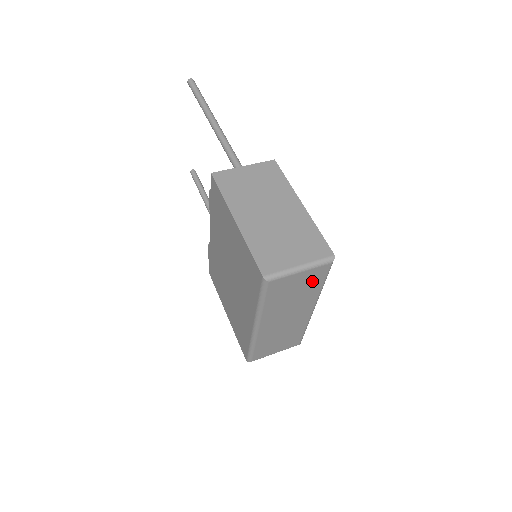
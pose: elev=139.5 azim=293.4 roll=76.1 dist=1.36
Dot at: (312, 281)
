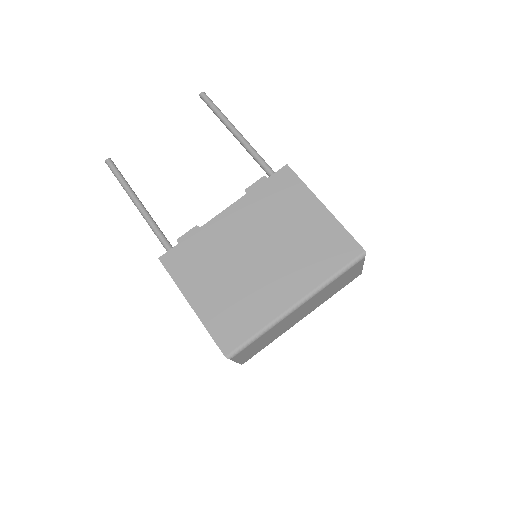
Dot at: (345, 283)
